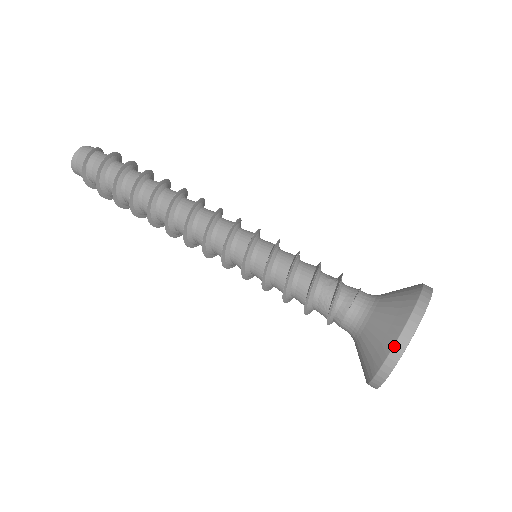
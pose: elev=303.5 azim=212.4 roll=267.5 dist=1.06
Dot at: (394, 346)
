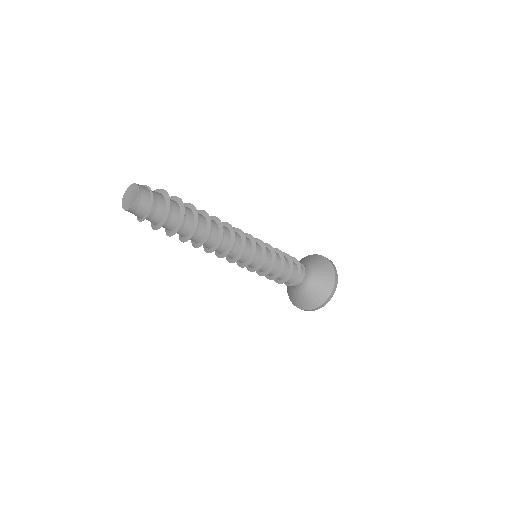
Dot at: (330, 296)
